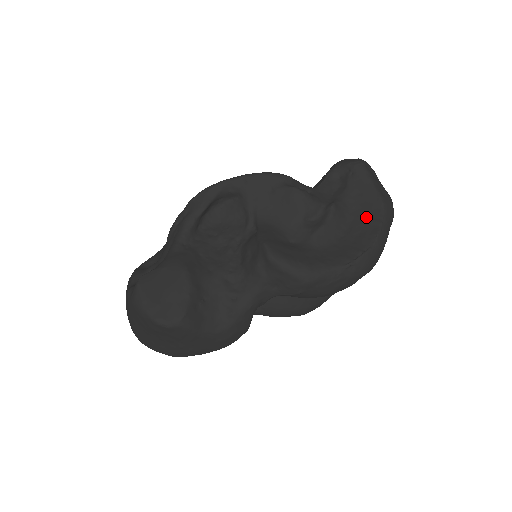
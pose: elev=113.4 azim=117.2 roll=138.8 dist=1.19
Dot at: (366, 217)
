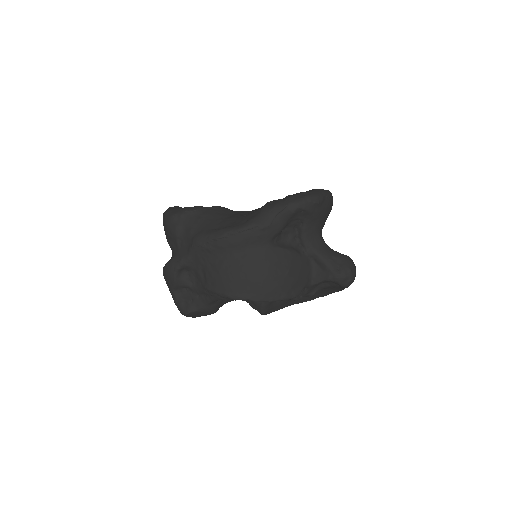
Dot at: (327, 291)
